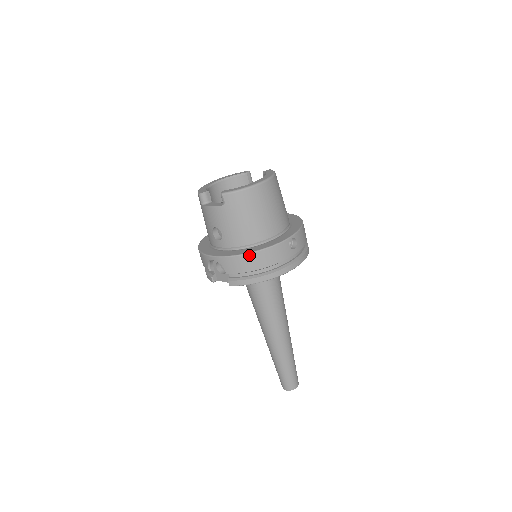
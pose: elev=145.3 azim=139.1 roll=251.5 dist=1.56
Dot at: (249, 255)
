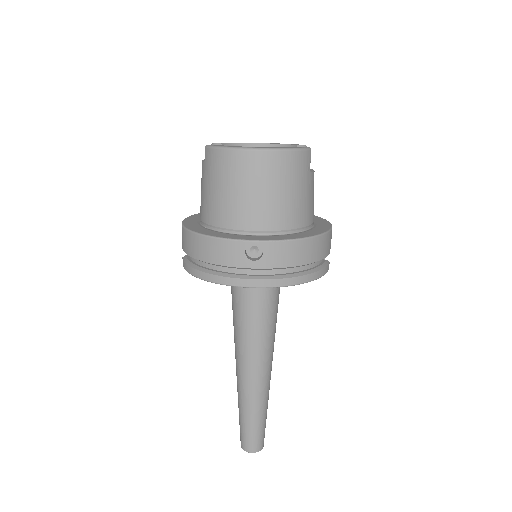
Dot at: (194, 235)
